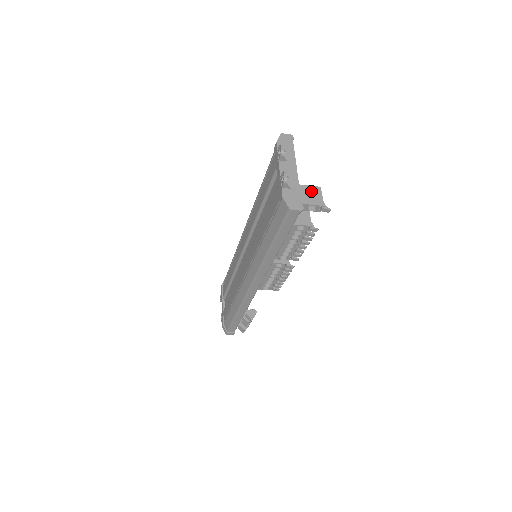
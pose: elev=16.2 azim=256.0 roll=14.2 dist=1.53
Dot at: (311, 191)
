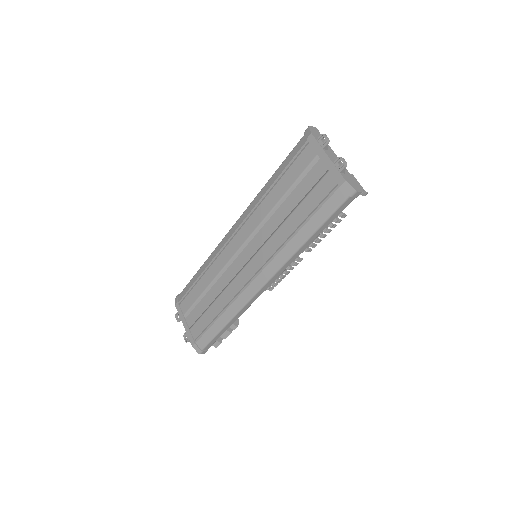
Dot at: occluded
